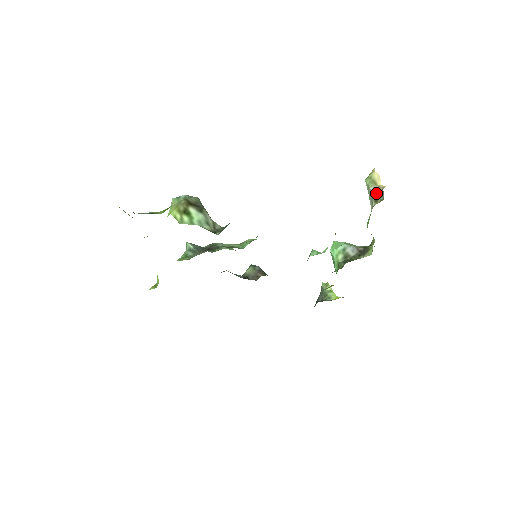
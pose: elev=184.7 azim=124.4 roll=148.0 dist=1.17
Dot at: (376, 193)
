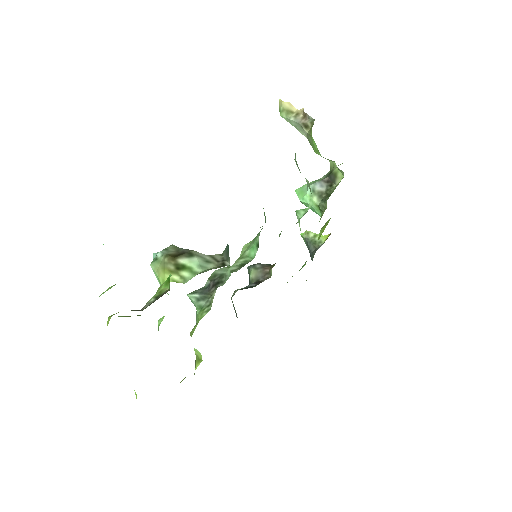
Dot at: (300, 120)
